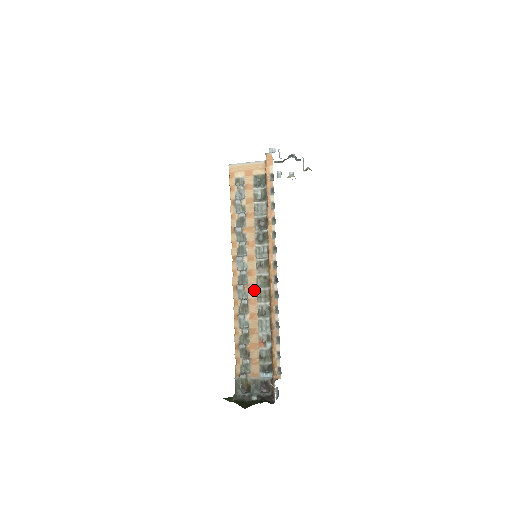
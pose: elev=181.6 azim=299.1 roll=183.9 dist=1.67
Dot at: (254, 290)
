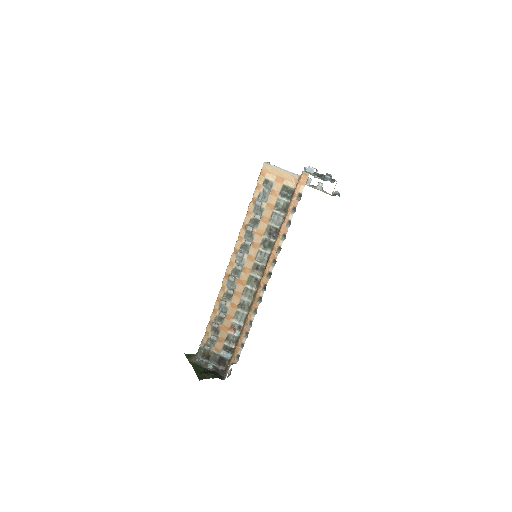
Dot at: (243, 285)
